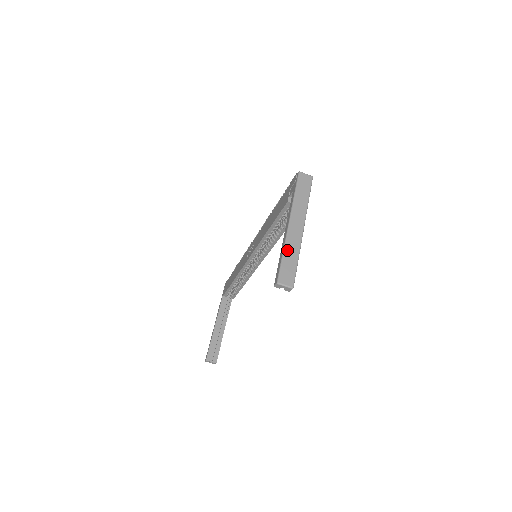
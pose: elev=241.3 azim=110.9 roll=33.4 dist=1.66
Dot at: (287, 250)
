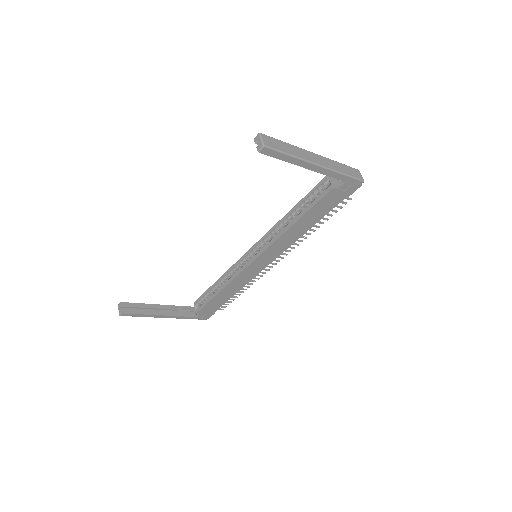
Dot at: (292, 146)
